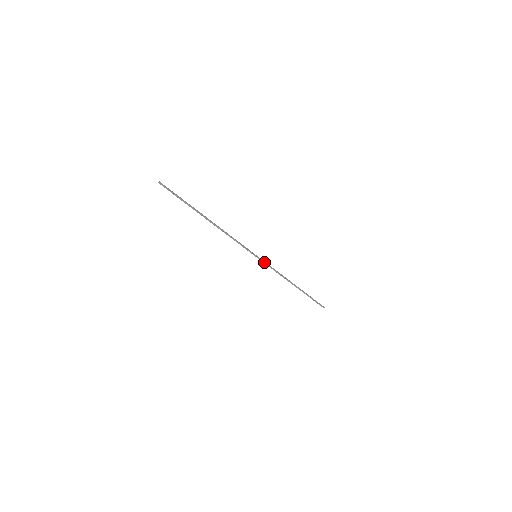
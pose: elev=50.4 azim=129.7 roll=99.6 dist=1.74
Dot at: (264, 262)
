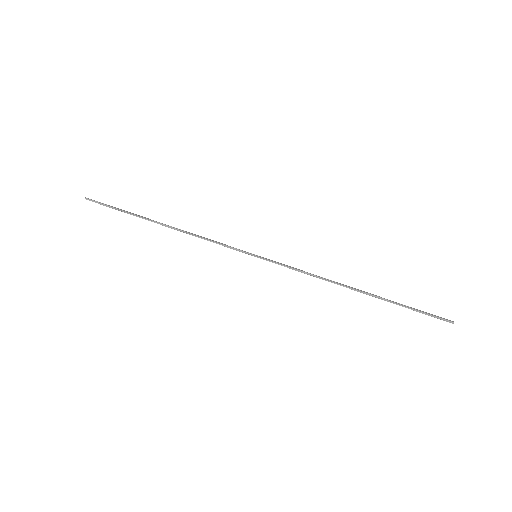
Dot at: (274, 262)
